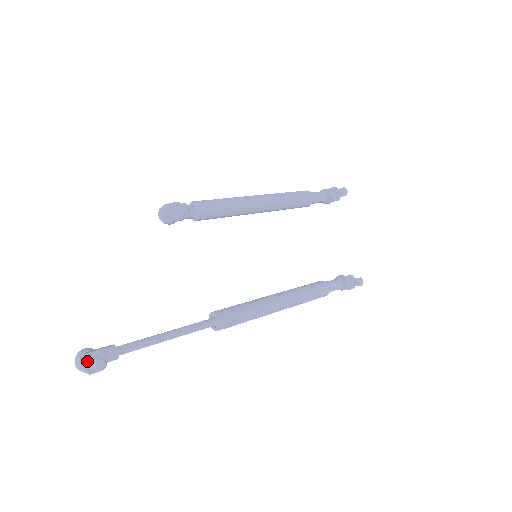
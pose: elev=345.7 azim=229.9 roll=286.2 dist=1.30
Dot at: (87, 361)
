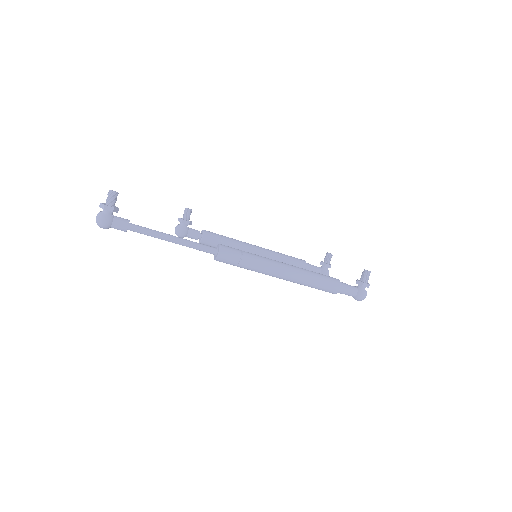
Dot at: (105, 204)
